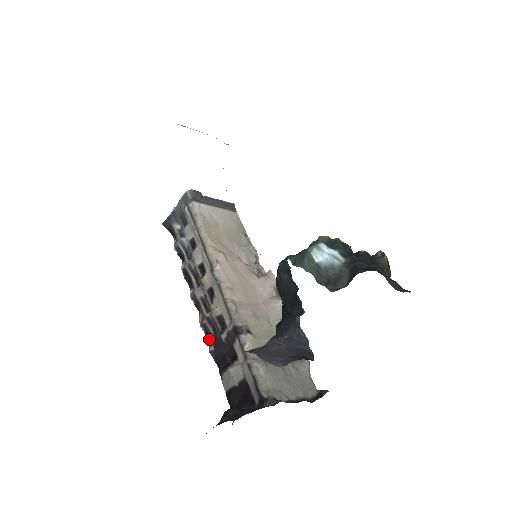
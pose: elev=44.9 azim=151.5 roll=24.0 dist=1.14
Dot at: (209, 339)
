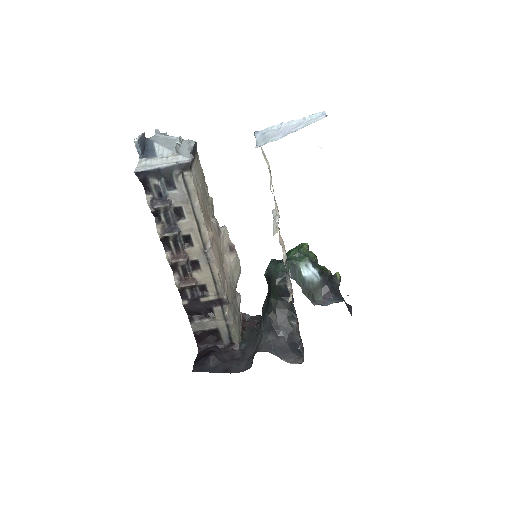
Dot at: (184, 296)
